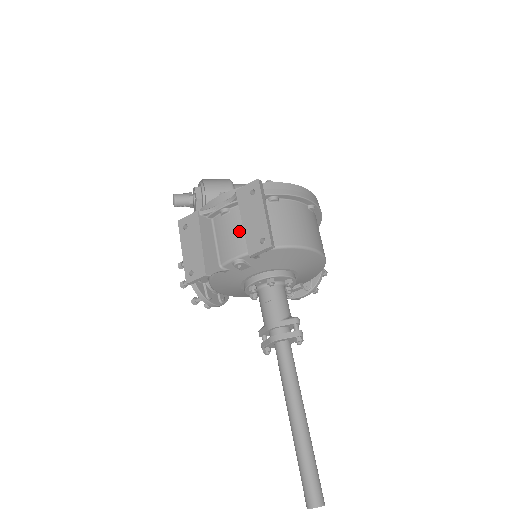
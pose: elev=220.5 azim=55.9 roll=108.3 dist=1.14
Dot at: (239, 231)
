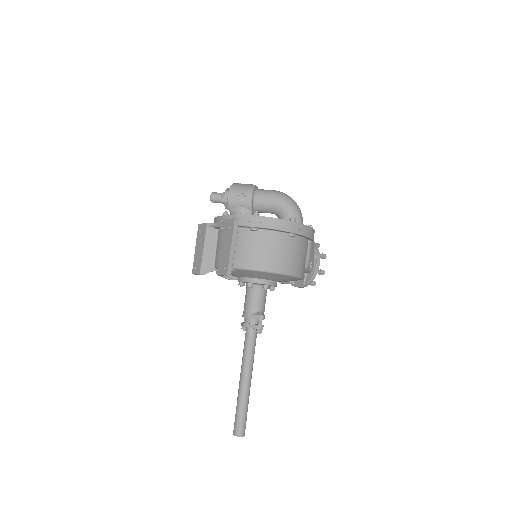
Dot at: occluded
